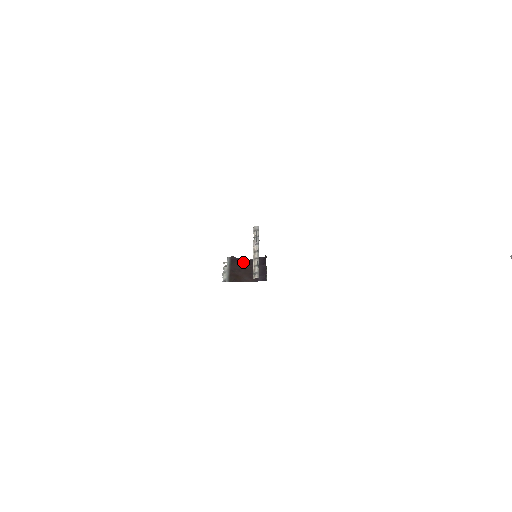
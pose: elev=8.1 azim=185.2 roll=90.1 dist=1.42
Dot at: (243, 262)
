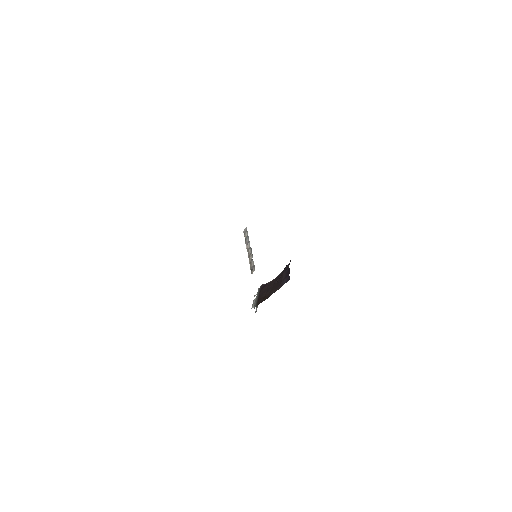
Dot at: (271, 282)
